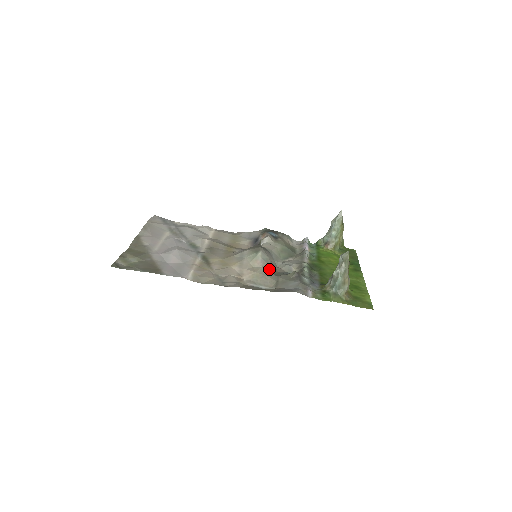
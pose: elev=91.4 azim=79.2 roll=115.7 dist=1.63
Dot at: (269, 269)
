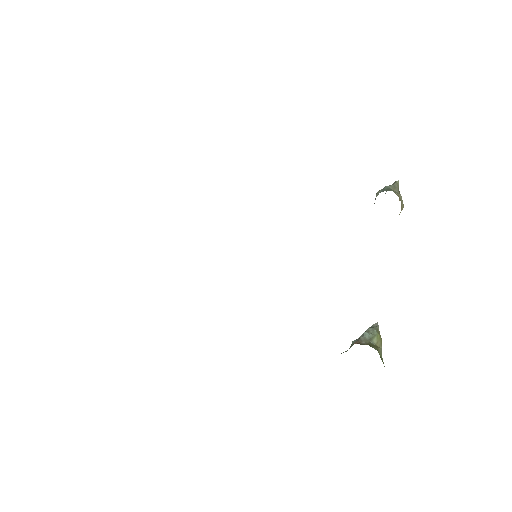
Dot at: occluded
